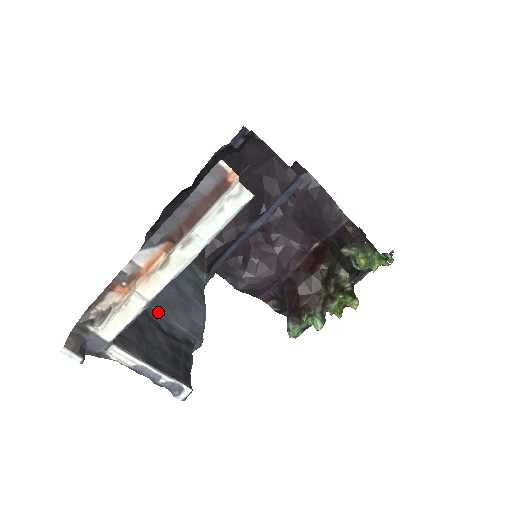
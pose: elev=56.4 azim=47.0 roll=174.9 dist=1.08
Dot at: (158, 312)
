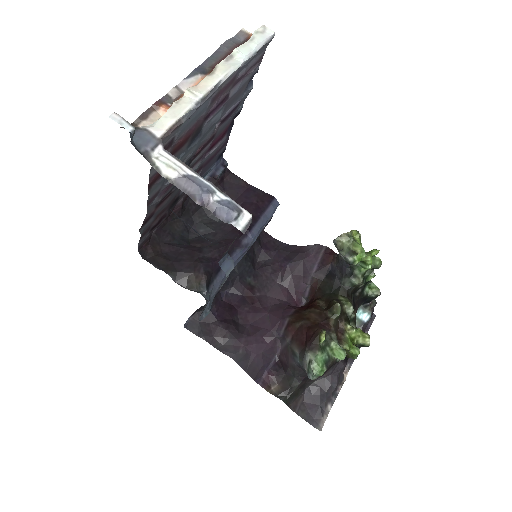
Dot at: occluded
